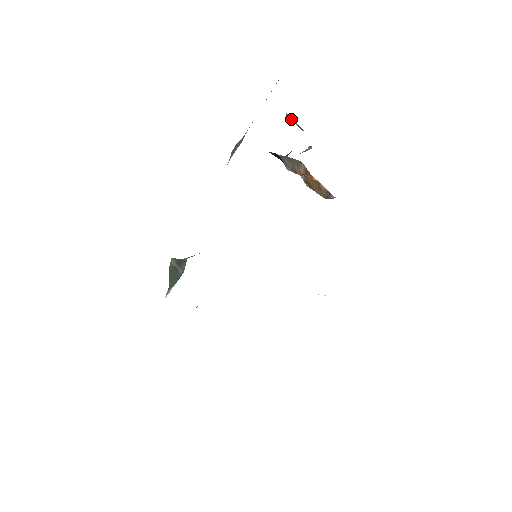
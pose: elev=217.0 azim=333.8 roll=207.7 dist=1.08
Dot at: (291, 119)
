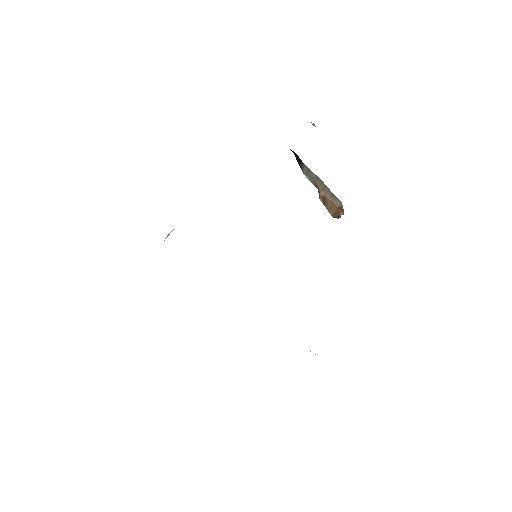
Dot at: occluded
